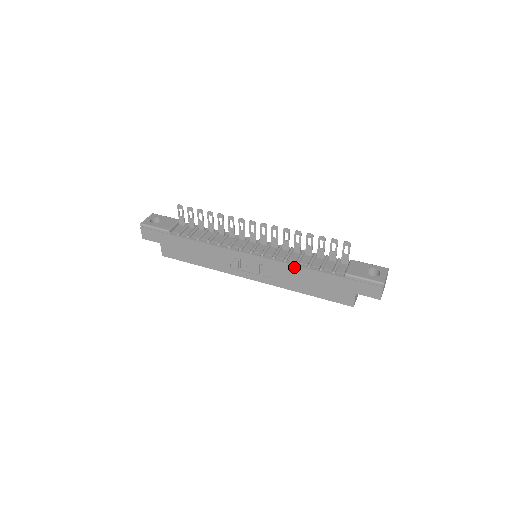
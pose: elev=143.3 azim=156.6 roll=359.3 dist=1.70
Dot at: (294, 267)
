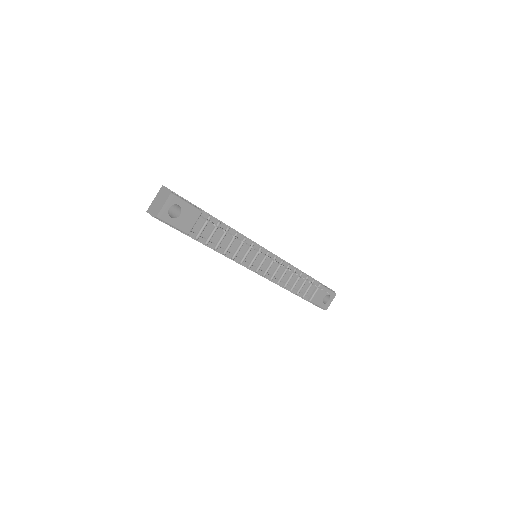
Dot at: occluded
